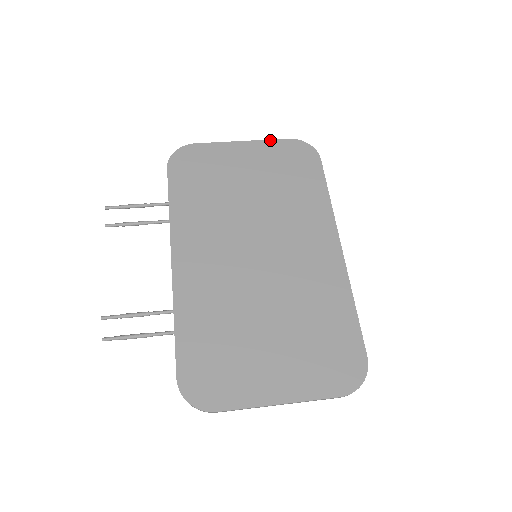
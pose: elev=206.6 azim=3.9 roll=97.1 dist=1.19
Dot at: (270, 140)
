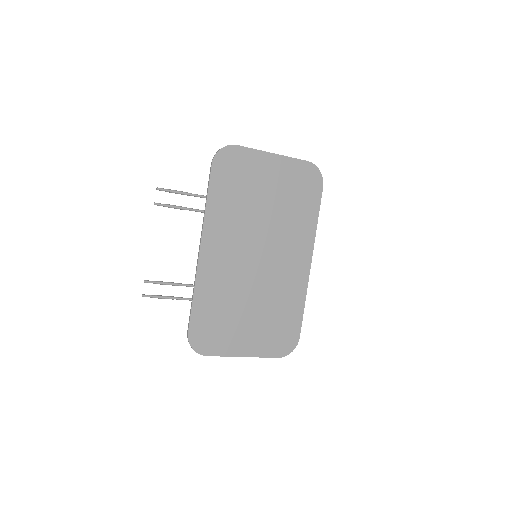
Dot at: (294, 158)
